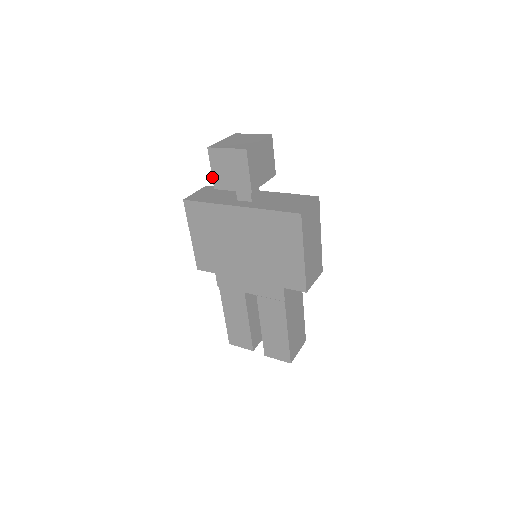
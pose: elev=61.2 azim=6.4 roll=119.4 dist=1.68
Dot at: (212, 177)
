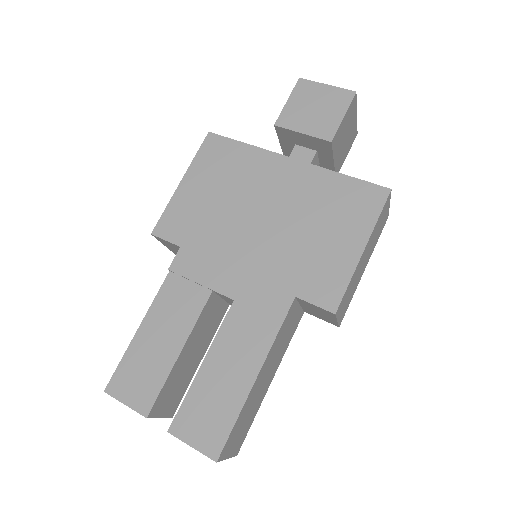
Dot at: (282, 111)
